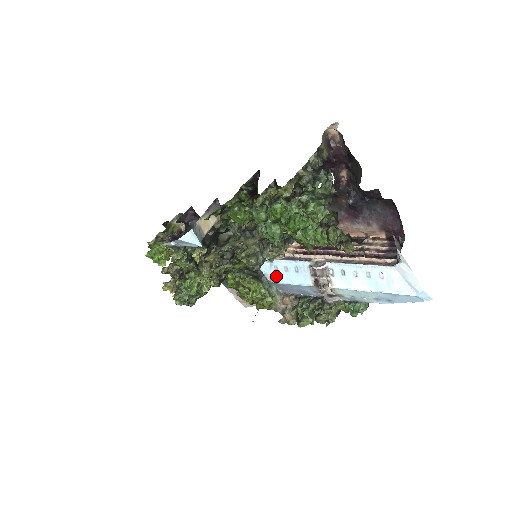
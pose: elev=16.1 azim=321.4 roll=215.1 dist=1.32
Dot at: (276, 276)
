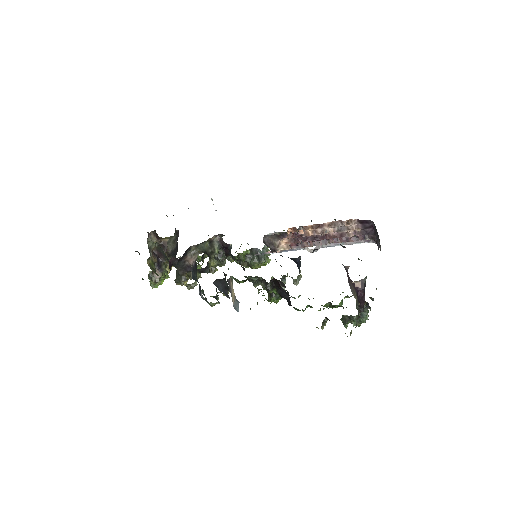
Dot at: occluded
